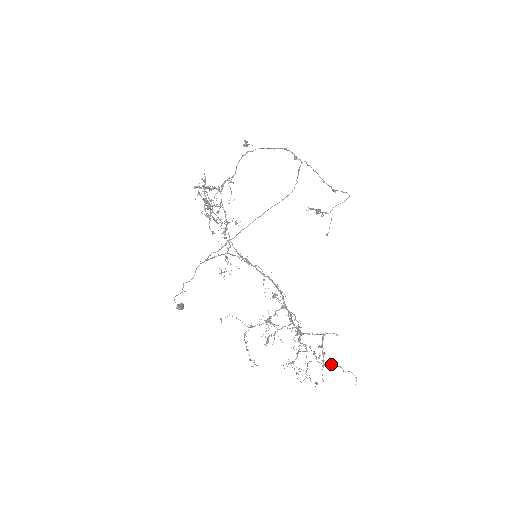
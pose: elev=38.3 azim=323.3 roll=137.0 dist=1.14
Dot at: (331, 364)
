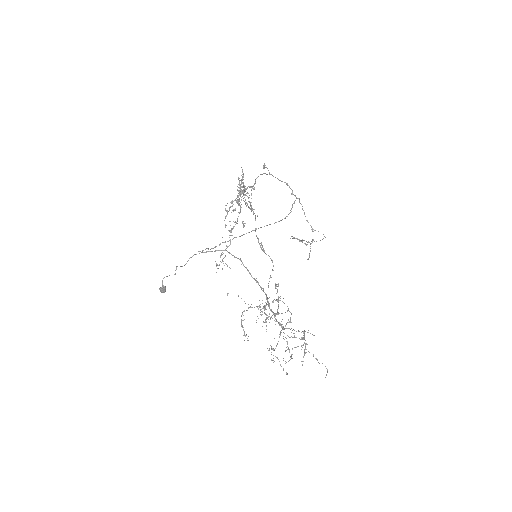
Dot at: occluded
